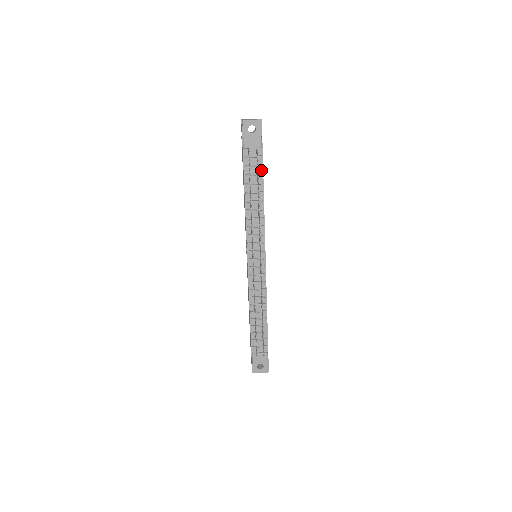
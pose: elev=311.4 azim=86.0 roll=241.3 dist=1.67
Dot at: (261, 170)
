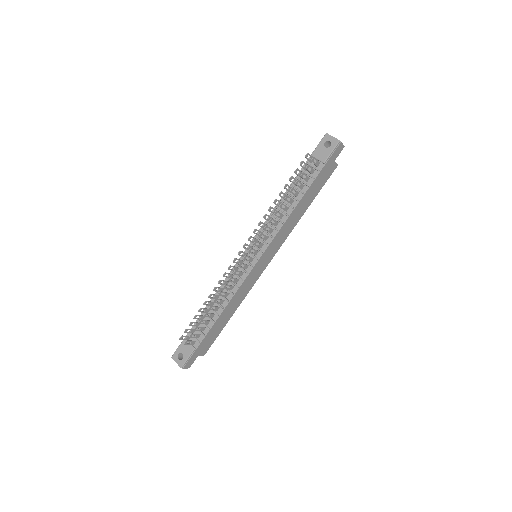
Dot at: (311, 182)
